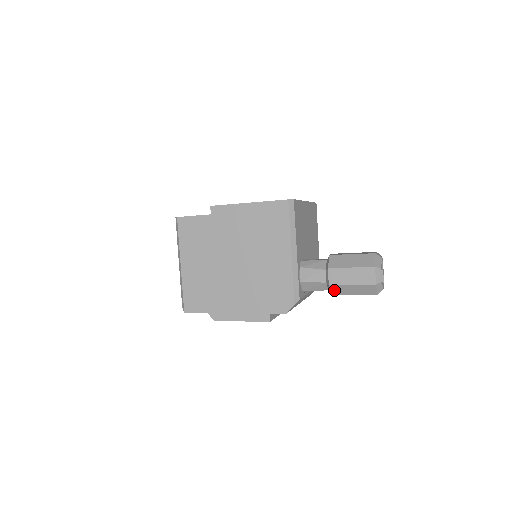
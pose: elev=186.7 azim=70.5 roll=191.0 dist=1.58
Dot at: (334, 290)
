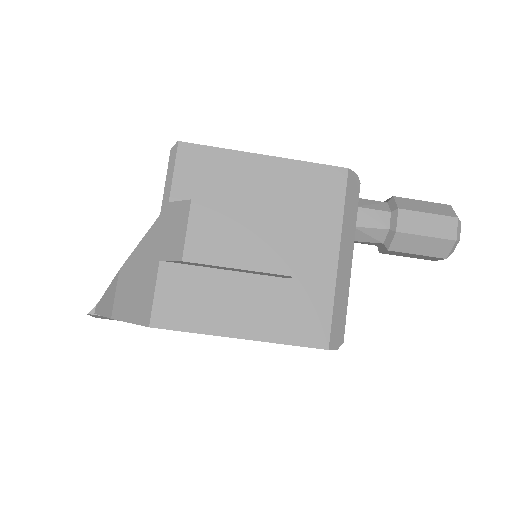
Dot at: (400, 203)
